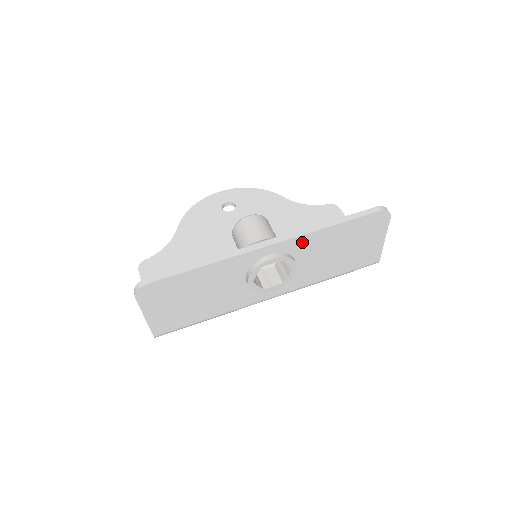
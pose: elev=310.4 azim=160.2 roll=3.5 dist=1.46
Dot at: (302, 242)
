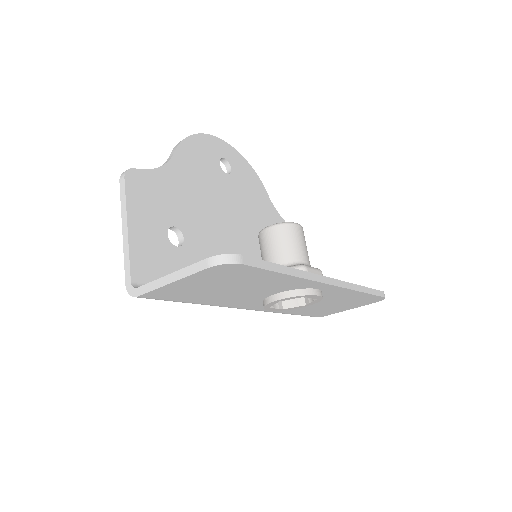
Dot at: (339, 292)
